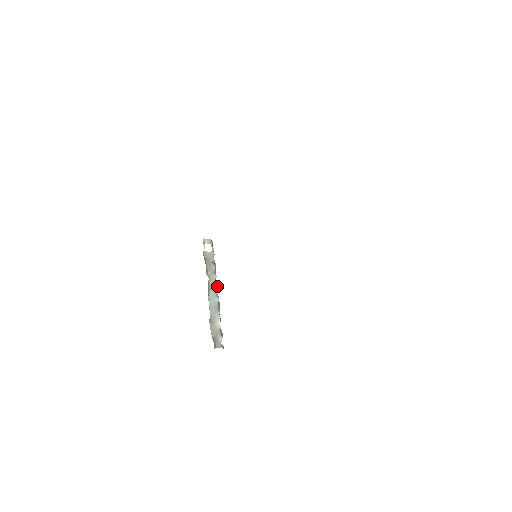
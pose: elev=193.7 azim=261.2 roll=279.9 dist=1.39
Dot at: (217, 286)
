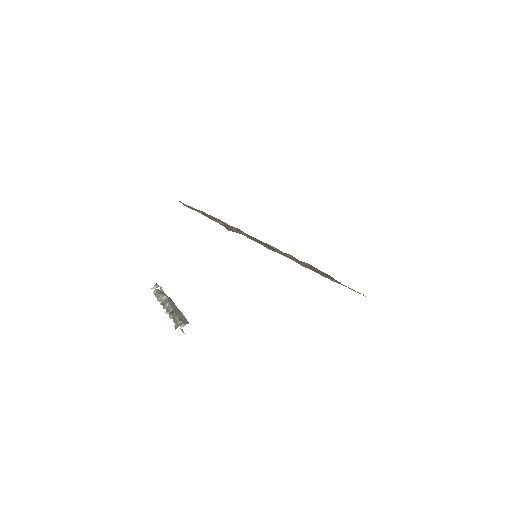
Dot at: occluded
